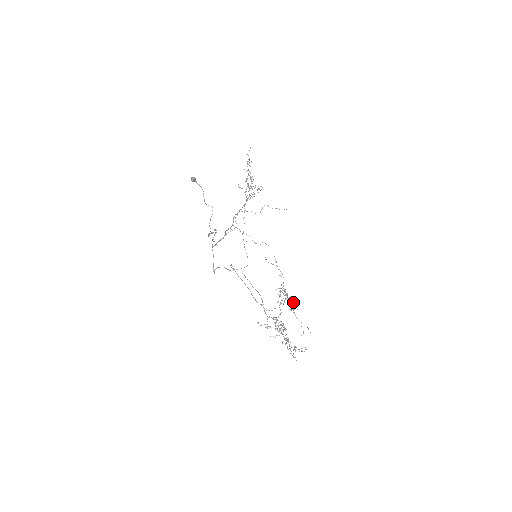
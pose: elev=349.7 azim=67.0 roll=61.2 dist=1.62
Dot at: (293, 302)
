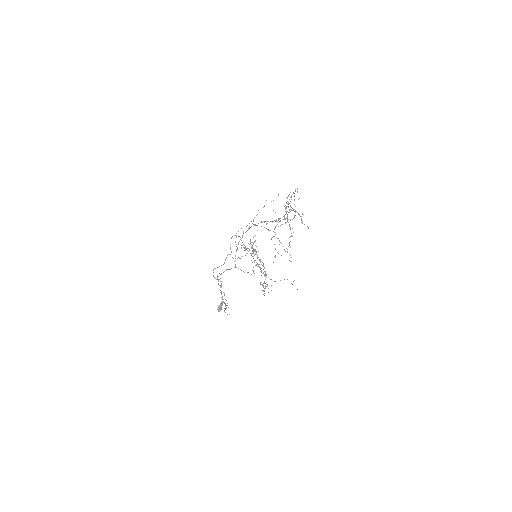
Dot at: occluded
